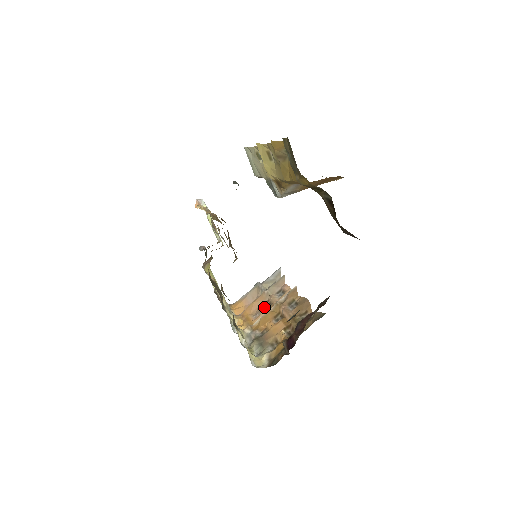
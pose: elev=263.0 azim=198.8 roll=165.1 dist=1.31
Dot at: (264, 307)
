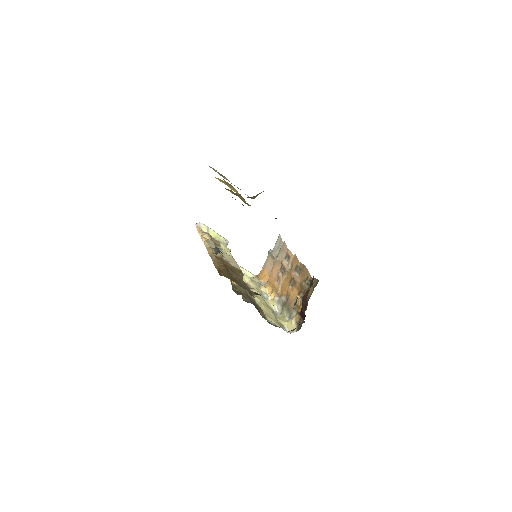
Dot at: (281, 273)
